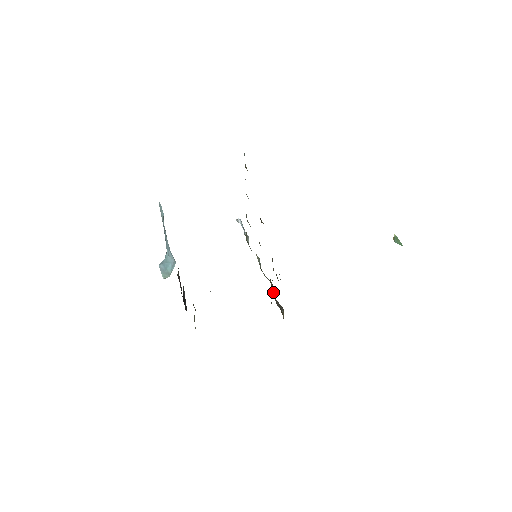
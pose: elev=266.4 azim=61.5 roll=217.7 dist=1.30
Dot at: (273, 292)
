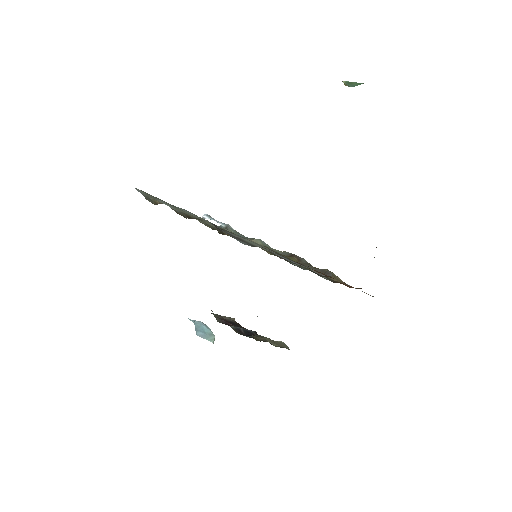
Dot at: (304, 264)
